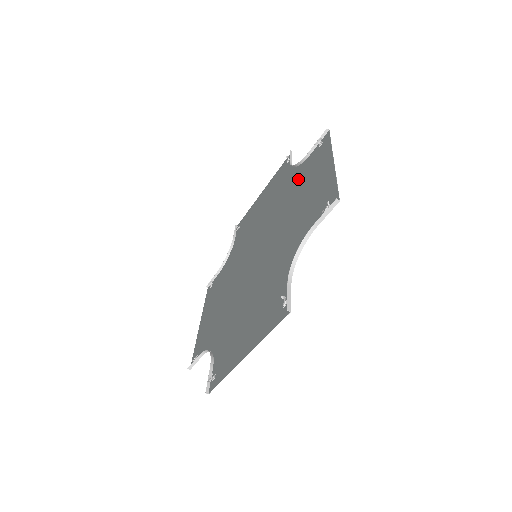
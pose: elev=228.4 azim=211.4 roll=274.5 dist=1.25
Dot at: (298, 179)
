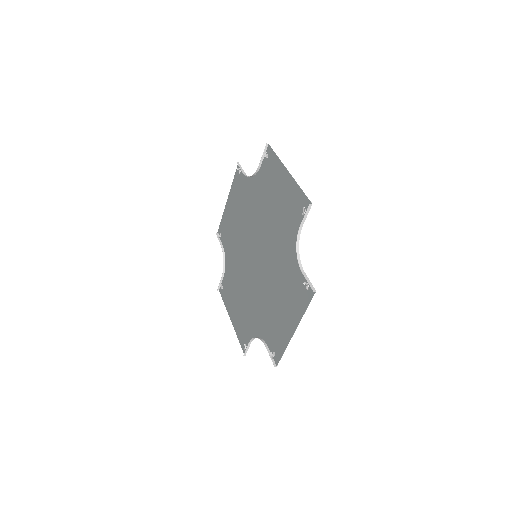
Dot at: (261, 188)
